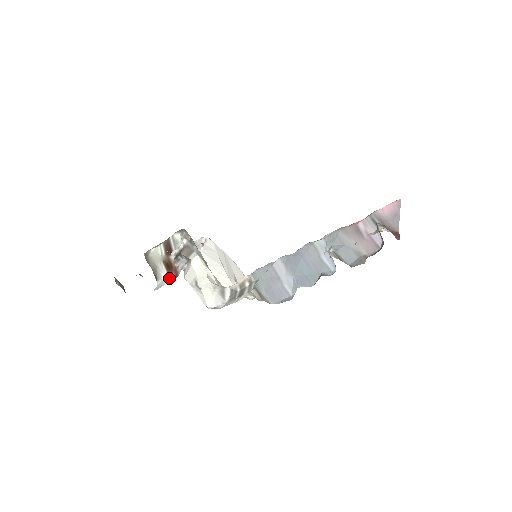
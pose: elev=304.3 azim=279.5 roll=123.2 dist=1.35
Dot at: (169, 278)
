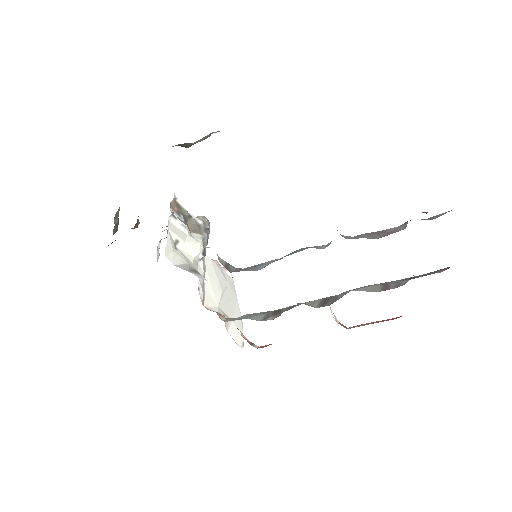
Dot at: occluded
